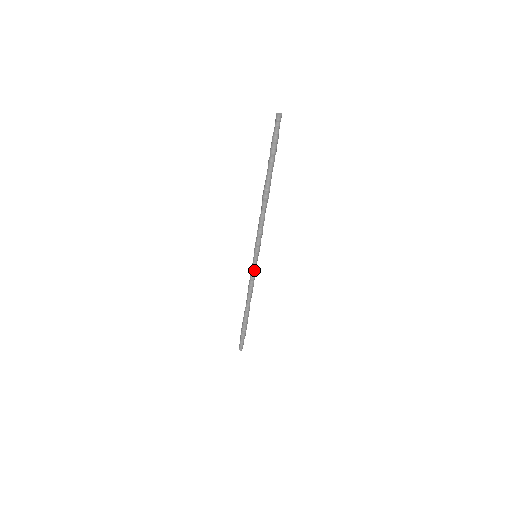
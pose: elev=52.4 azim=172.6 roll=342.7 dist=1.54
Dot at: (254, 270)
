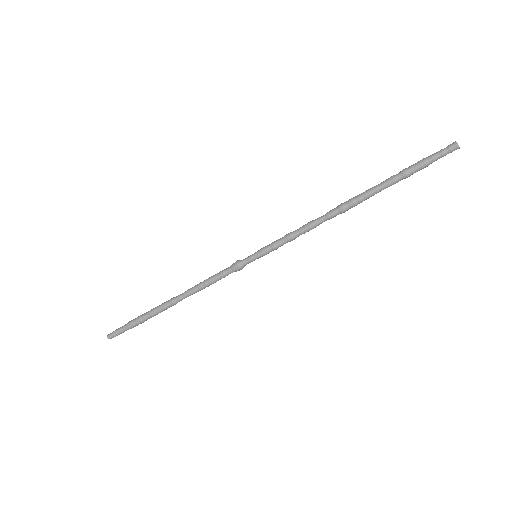
Dot at: (236, 266)
